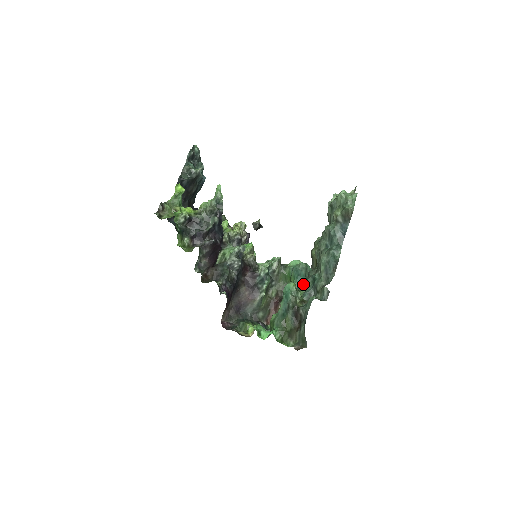
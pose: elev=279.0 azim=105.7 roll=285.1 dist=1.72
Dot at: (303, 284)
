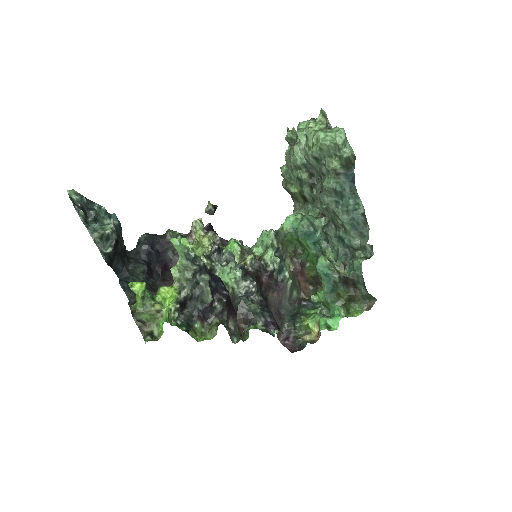
Dot at: (323, 243)
